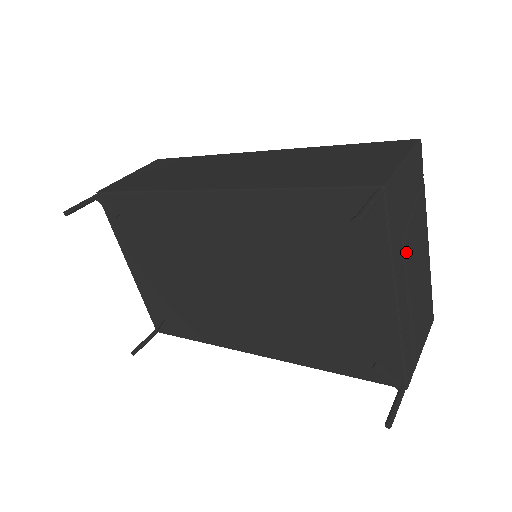
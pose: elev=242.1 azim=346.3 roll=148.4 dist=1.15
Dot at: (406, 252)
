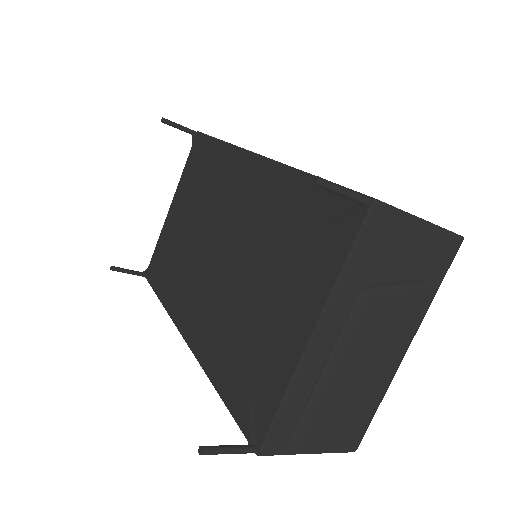
Dot at: (361, 306)
